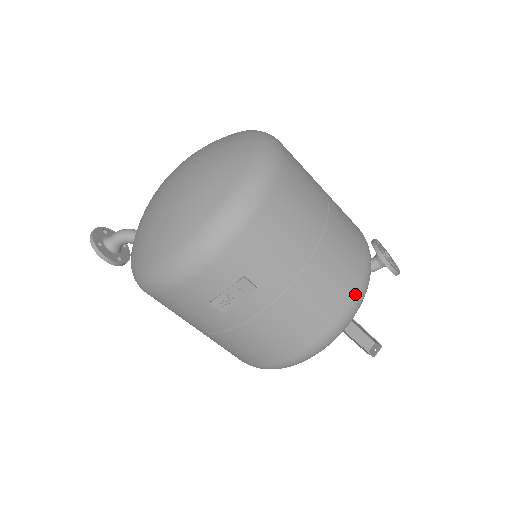
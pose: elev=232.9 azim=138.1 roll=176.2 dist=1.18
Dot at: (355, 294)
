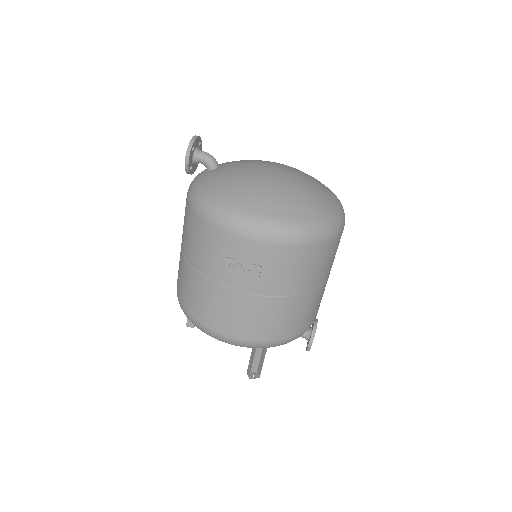
Dot at: (288, 337)
